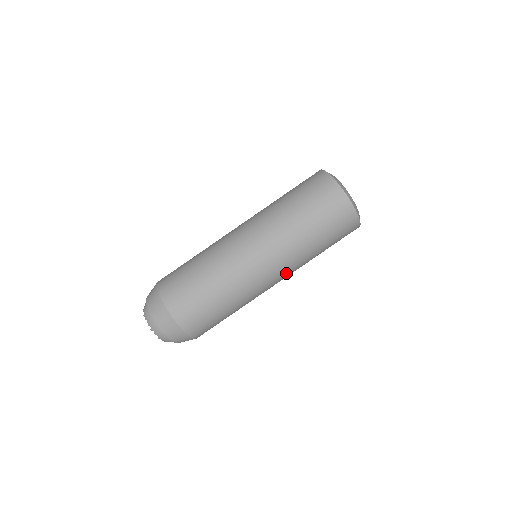
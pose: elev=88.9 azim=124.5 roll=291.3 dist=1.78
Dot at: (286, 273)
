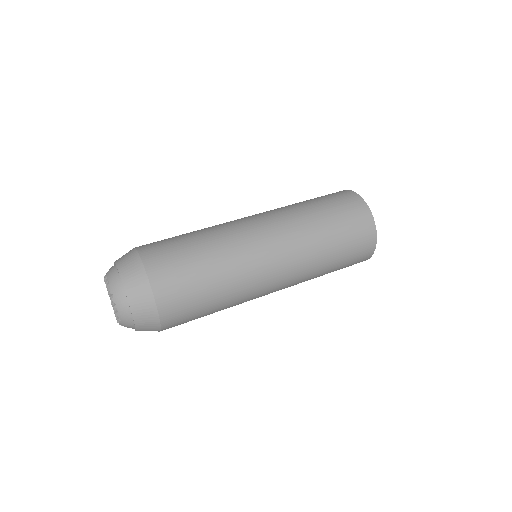
Dot at: (282, 236)
